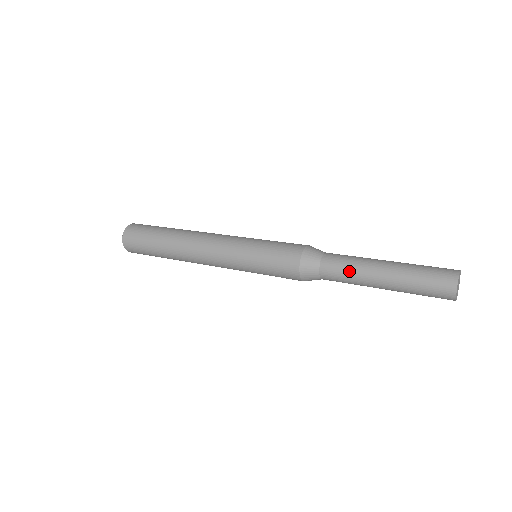
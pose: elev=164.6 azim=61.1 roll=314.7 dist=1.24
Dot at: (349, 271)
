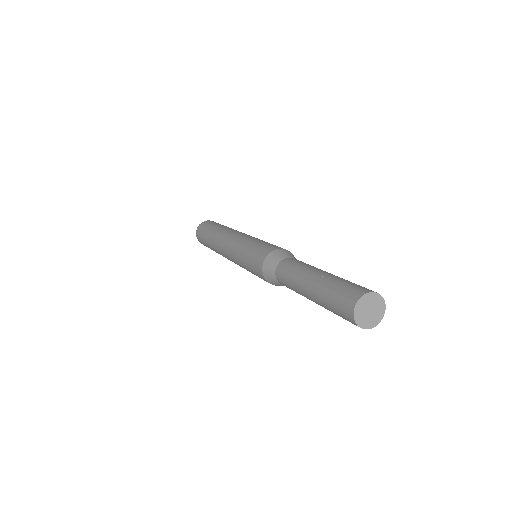
Dot at: (293, 271)
